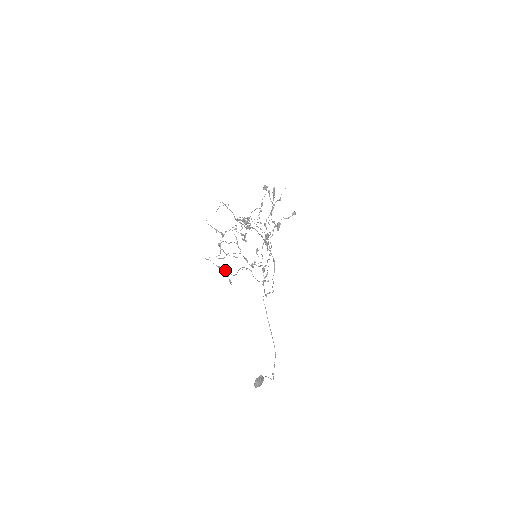
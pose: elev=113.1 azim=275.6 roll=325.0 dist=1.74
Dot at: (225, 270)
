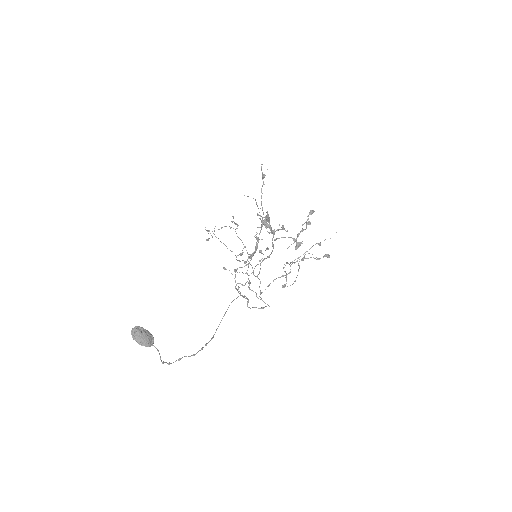
Dot at: occluded
